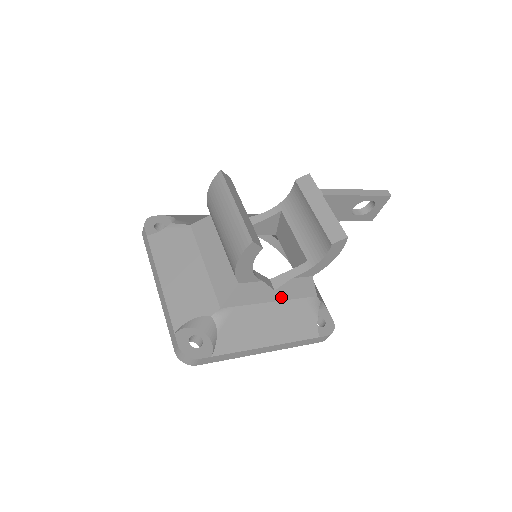
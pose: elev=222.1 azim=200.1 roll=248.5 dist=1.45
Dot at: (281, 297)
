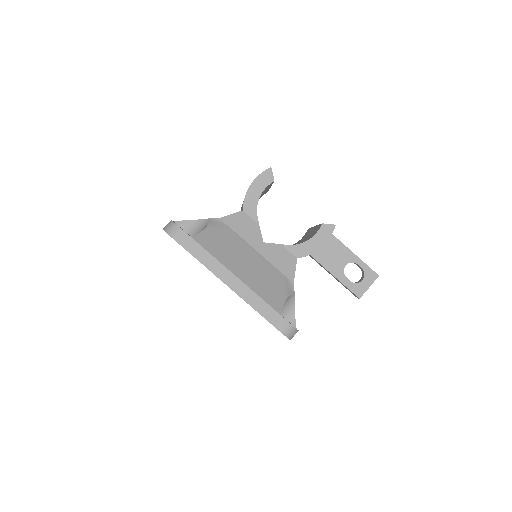
Dot at: (265, 254)
